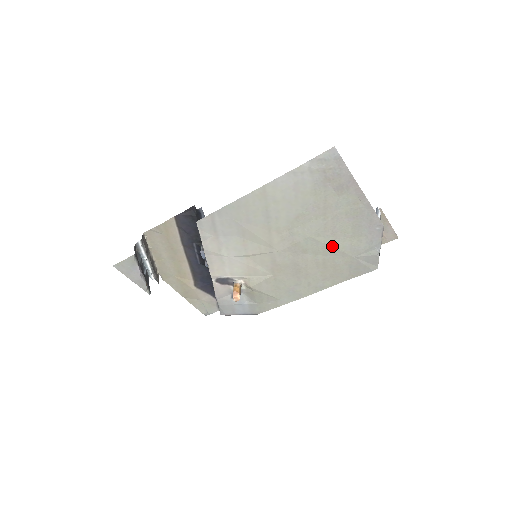
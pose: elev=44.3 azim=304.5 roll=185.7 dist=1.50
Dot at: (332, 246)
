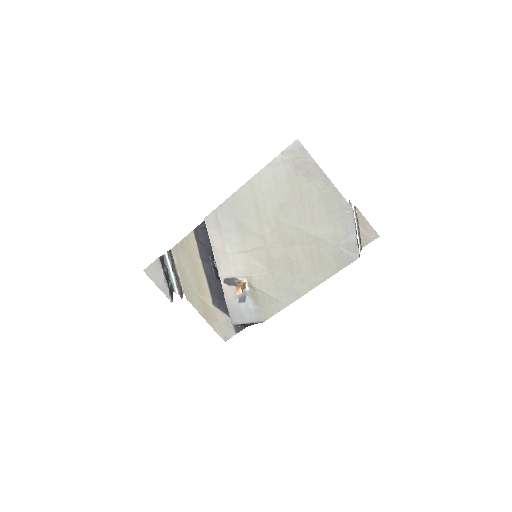
Dot at: (314, 234)
